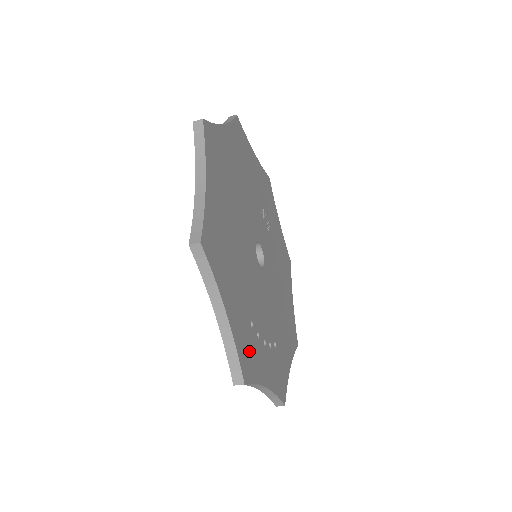
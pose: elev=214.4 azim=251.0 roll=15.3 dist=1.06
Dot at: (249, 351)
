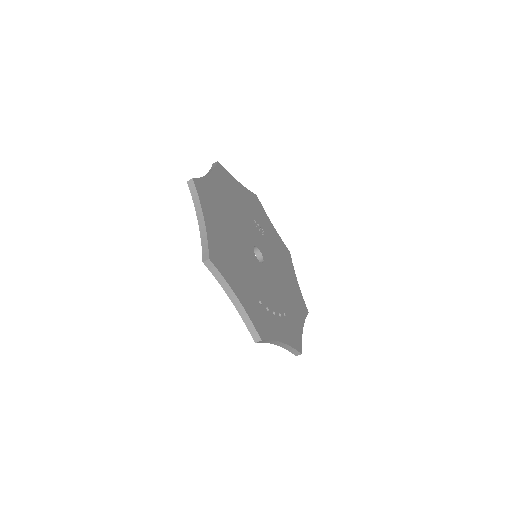
Dot at: (261, 320)
